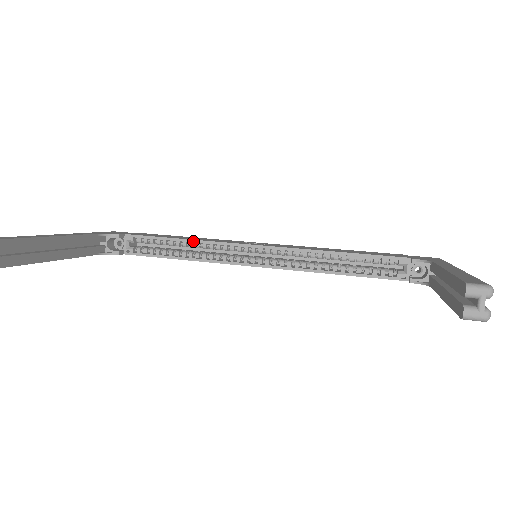
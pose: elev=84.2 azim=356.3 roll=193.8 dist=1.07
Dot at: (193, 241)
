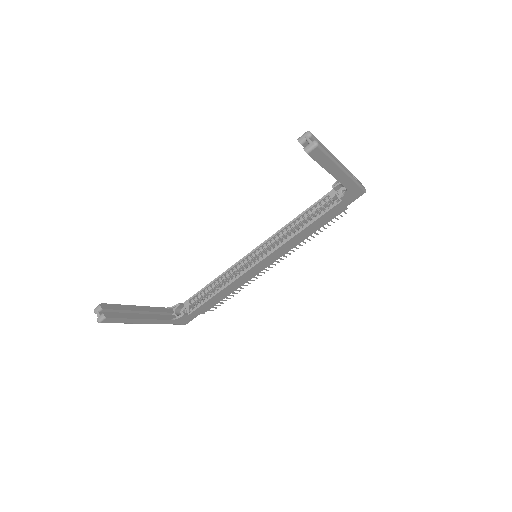
Dot at: (220, 276)
